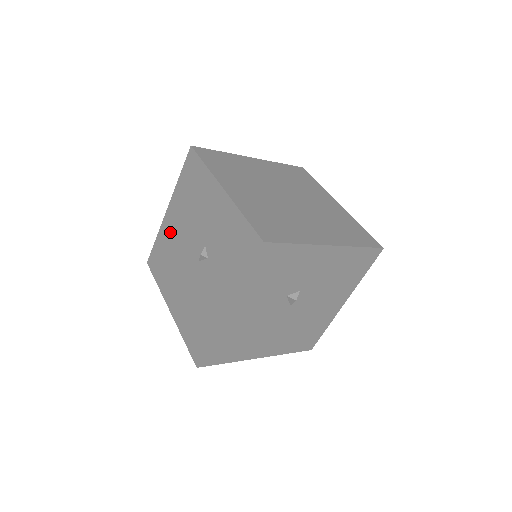
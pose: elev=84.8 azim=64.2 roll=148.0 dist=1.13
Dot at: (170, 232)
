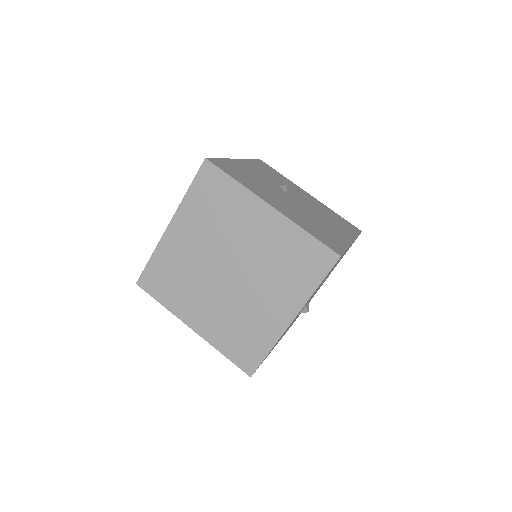
Dot at: occluded
